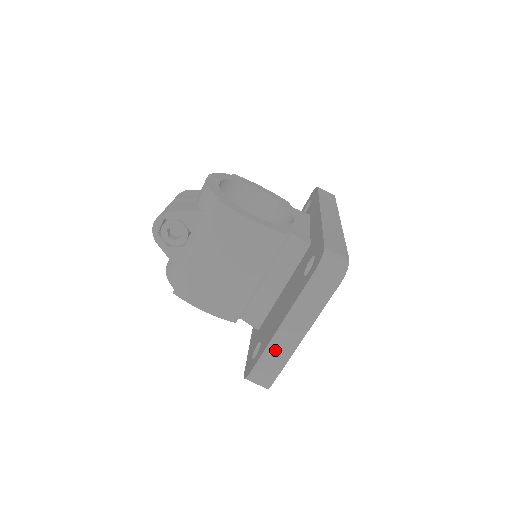
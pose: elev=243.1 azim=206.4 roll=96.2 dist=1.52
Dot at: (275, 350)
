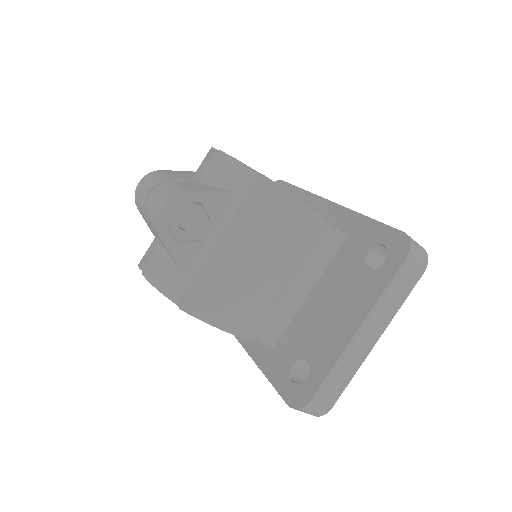
Dot at: (345, 363)
